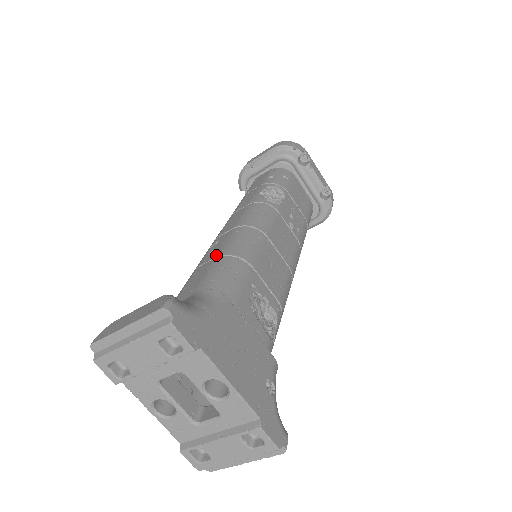
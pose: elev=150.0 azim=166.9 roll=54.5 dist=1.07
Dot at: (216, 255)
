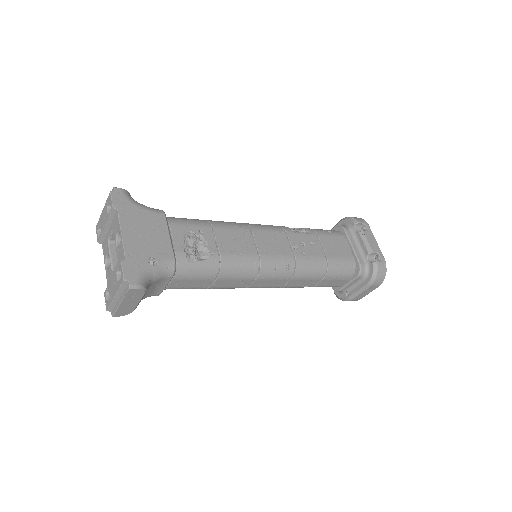
Dot at: occluded
